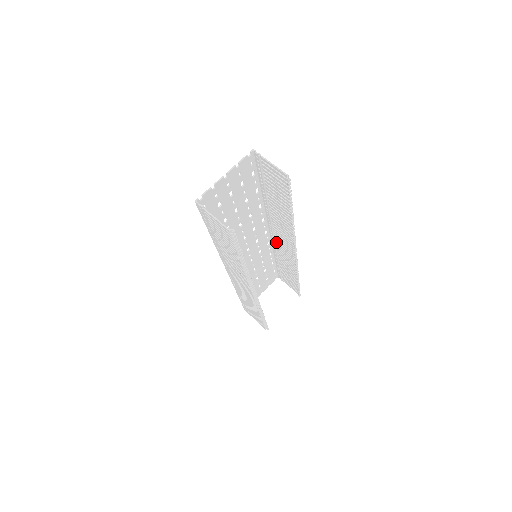
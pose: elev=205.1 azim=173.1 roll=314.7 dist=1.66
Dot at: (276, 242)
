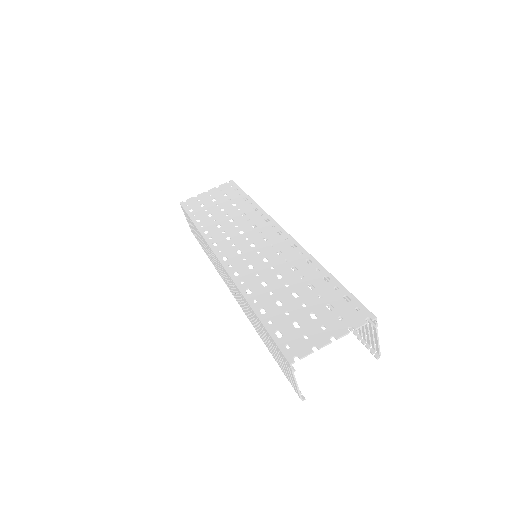
Dot at: (278, 231)
